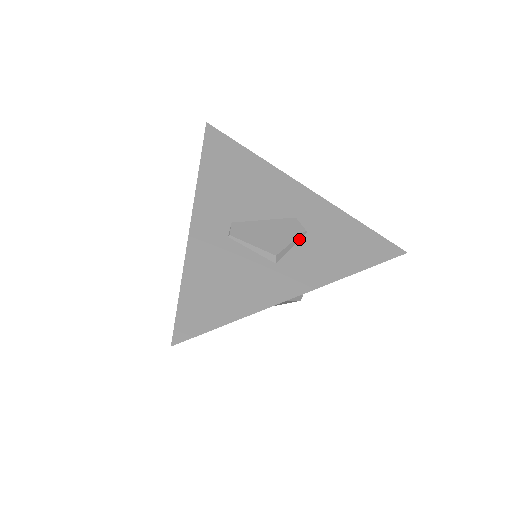
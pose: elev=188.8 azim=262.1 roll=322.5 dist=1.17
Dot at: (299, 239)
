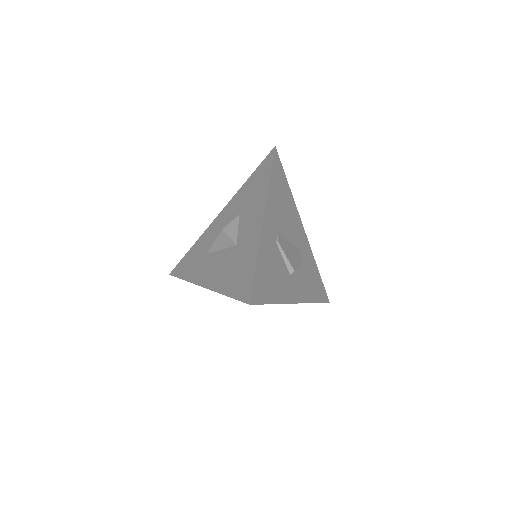
Dot at: (299, 265)
